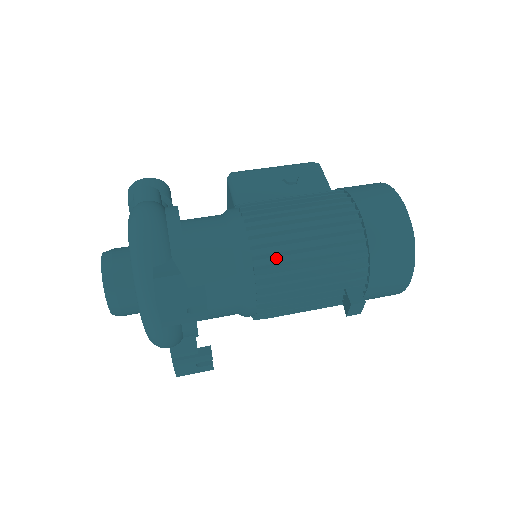
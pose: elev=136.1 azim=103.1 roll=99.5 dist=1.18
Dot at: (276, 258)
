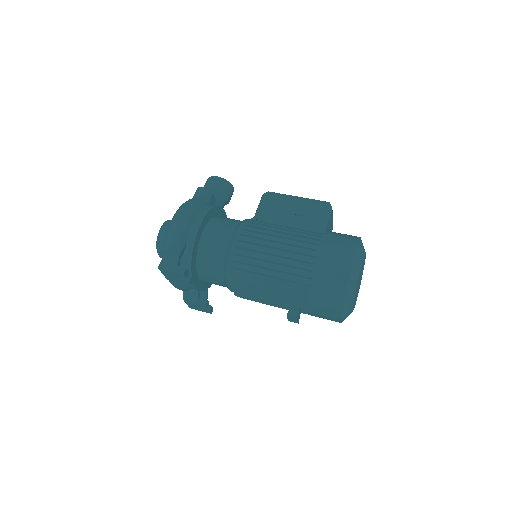
Dot at: (248, 266)
